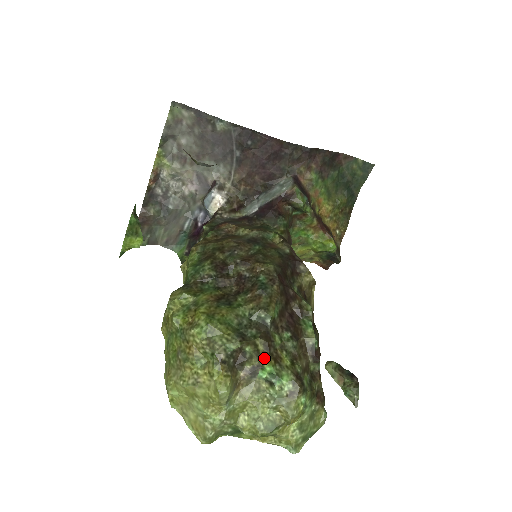
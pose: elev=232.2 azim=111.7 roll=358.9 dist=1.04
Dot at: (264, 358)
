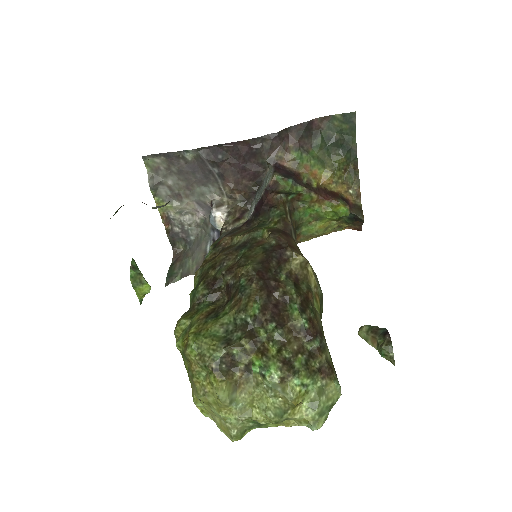
Dot at: (252, 355)
